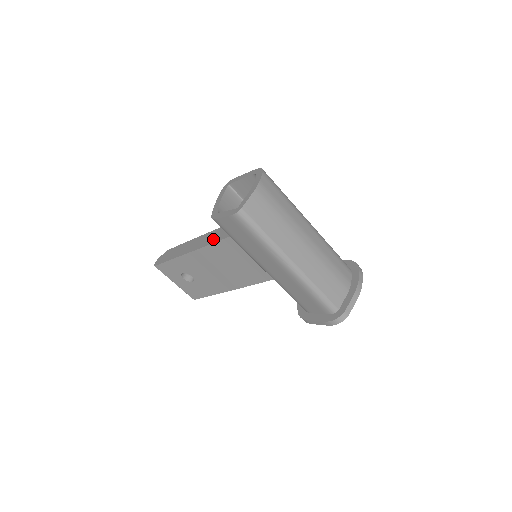
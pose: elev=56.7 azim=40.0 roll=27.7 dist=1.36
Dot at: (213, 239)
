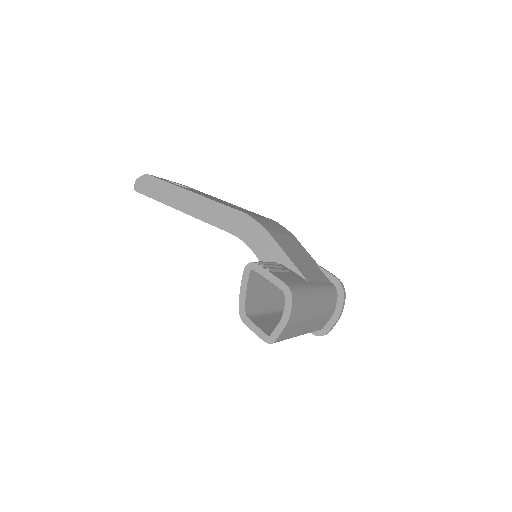
Dot at: (210, 218)
